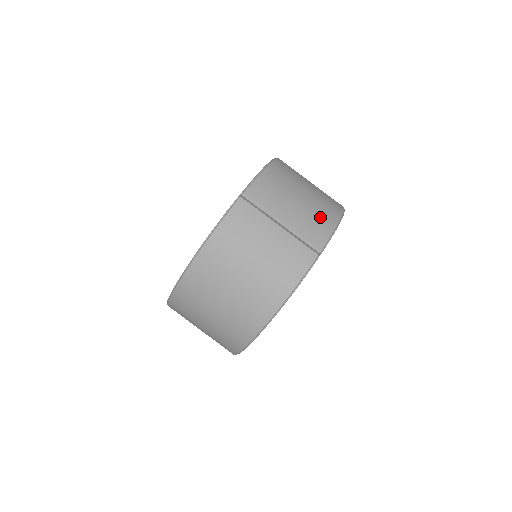
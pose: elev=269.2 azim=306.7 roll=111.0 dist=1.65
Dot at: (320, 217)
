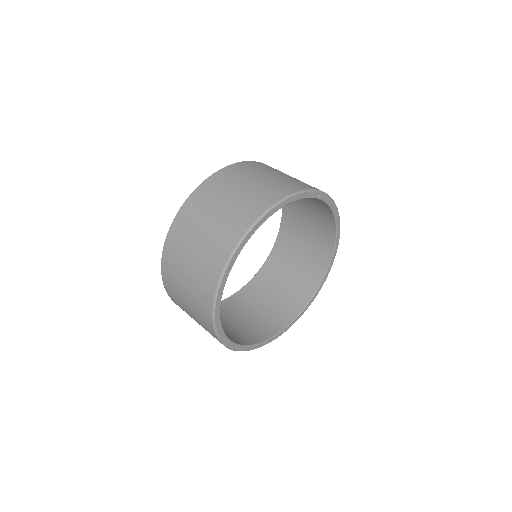
Dot at: occluded
